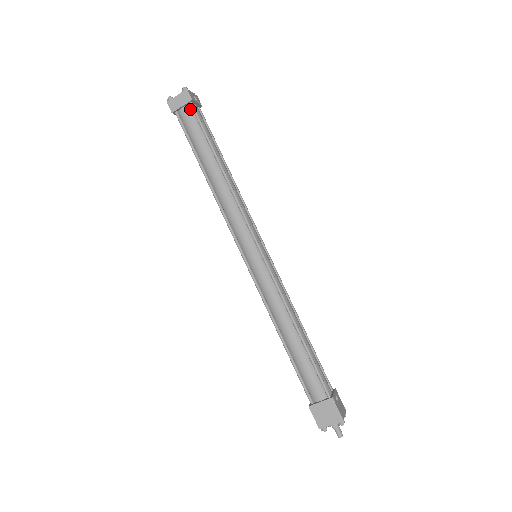
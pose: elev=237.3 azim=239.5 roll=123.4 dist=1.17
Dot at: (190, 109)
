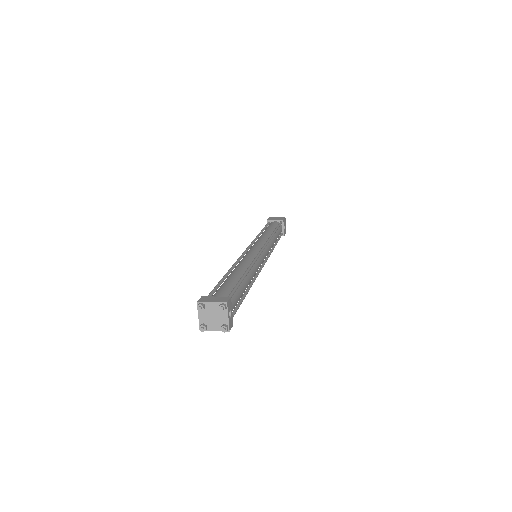
Dot at: occluded
